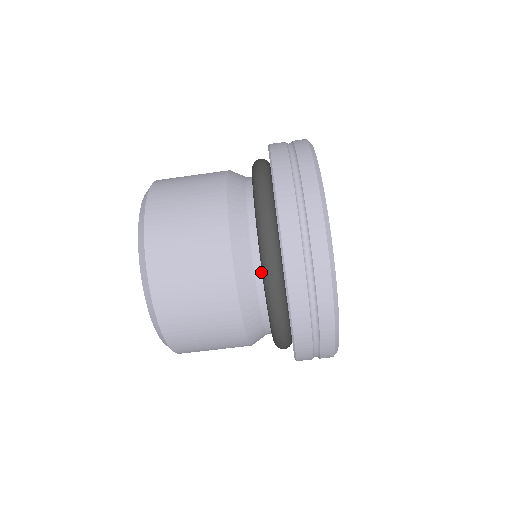
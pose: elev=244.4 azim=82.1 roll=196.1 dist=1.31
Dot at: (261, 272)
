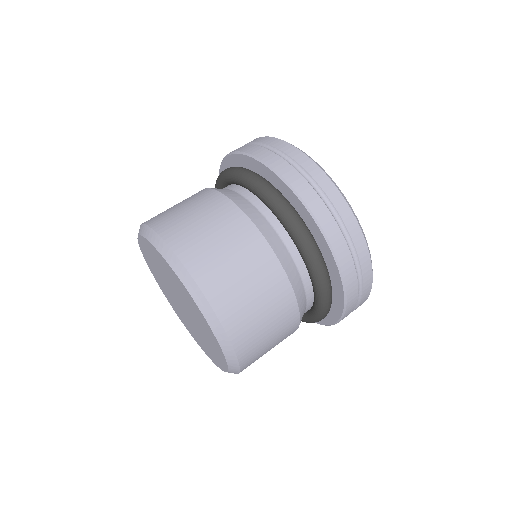
Dot at: occluded
